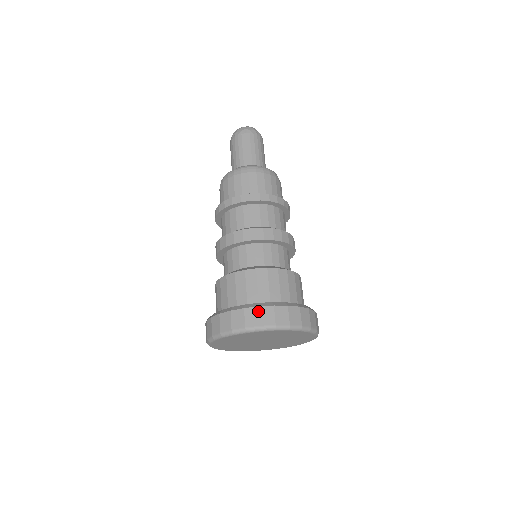
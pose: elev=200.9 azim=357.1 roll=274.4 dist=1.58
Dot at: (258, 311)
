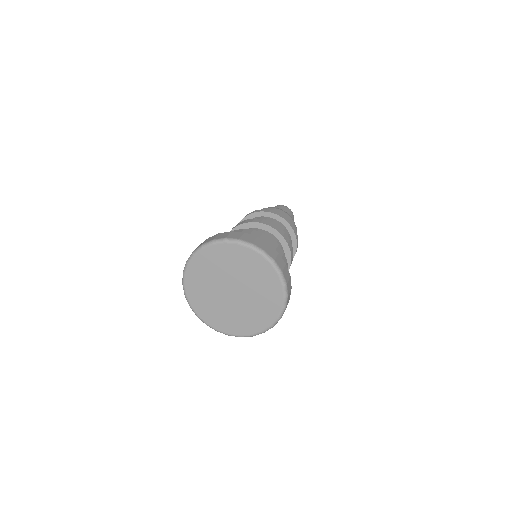
Dot at: (206, 240)
